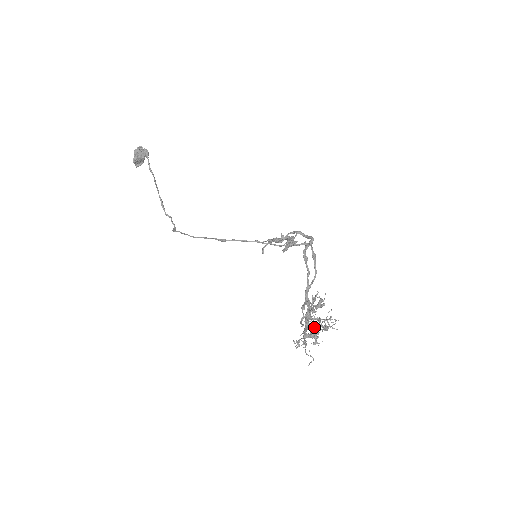
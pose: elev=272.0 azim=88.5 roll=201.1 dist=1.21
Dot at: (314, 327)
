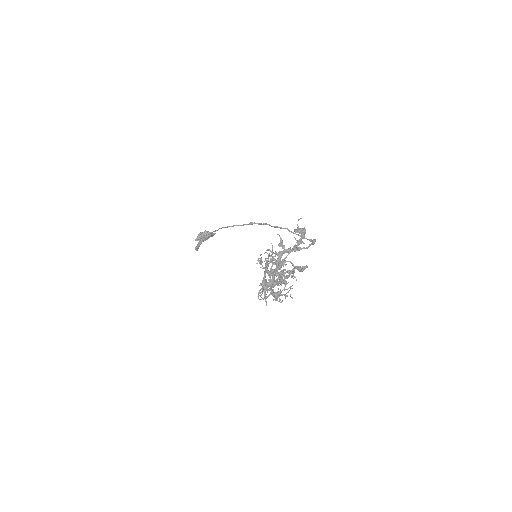
Dot at: (280, 267)
